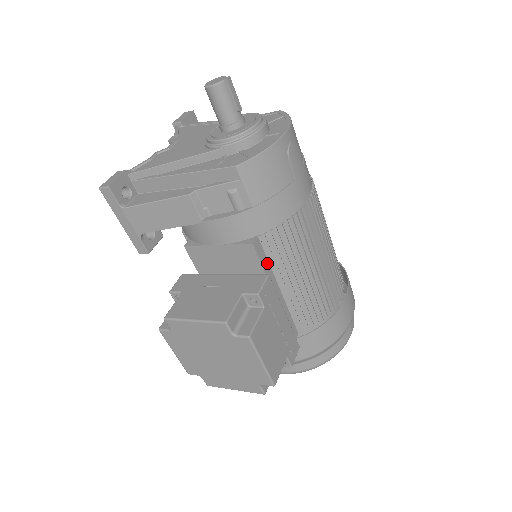
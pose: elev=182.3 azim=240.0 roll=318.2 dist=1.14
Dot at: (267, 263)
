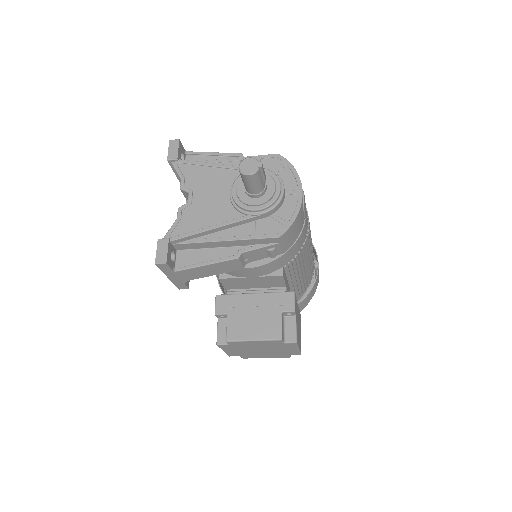
Dot at: (285, 278)
